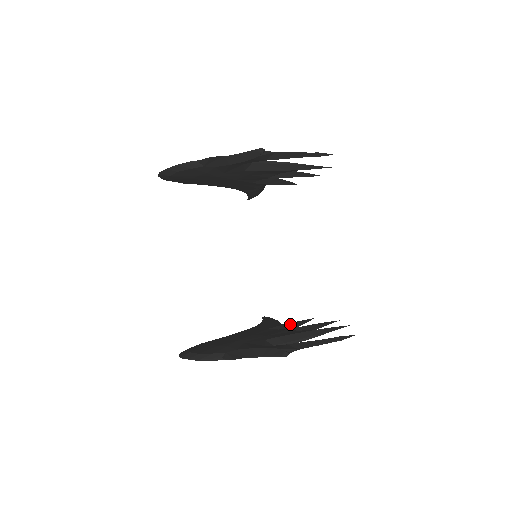
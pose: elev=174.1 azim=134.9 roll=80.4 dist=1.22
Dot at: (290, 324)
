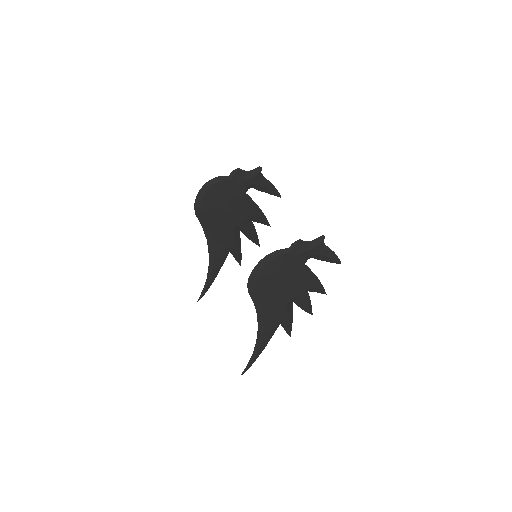
Dot at: occluded
